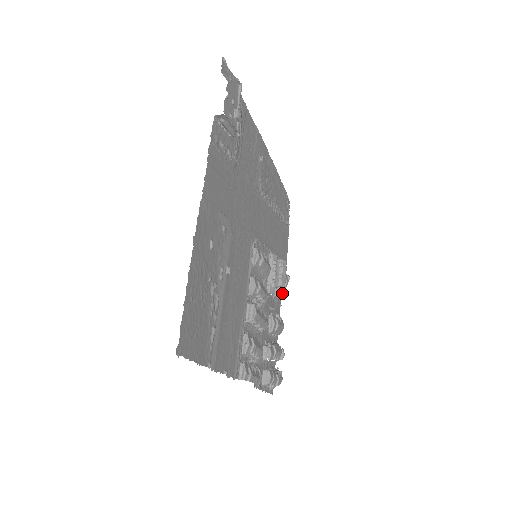
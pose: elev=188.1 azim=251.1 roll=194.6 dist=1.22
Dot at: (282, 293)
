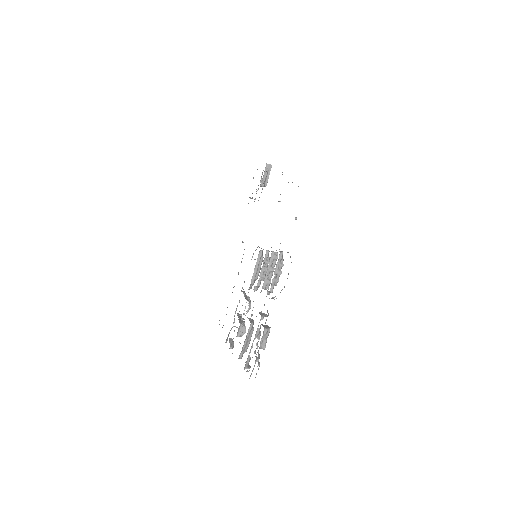
Dot at: (245, 327)
